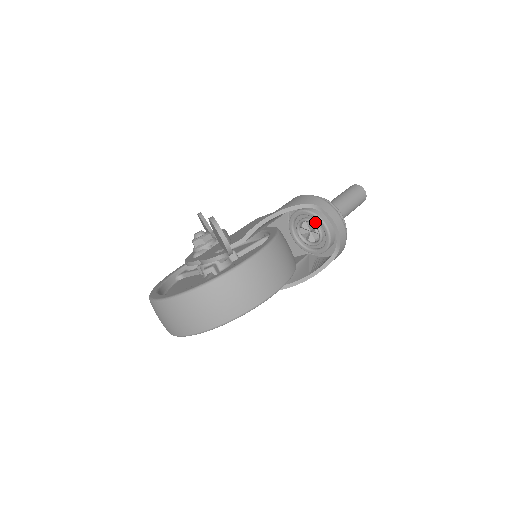
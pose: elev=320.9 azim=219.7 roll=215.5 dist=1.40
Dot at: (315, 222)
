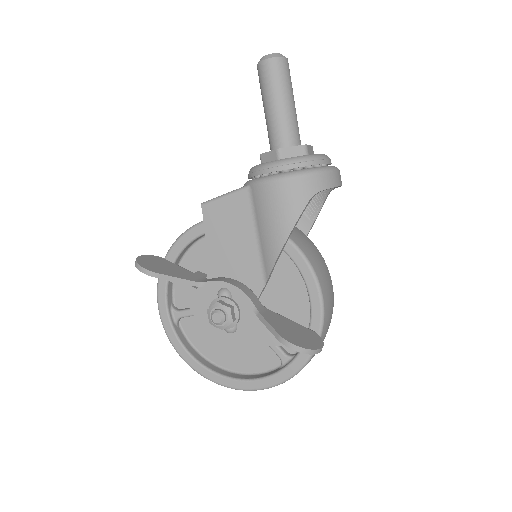
Dot at: occluded
